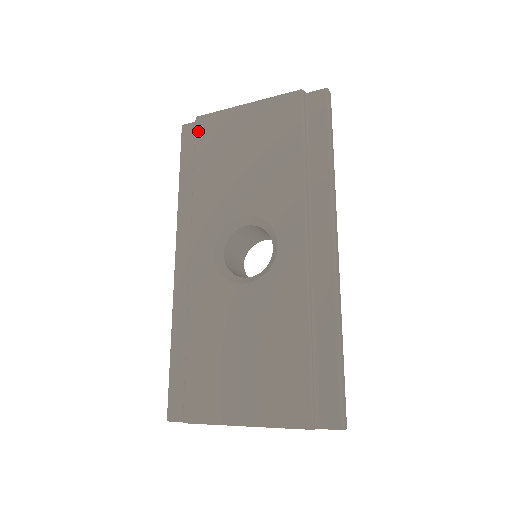
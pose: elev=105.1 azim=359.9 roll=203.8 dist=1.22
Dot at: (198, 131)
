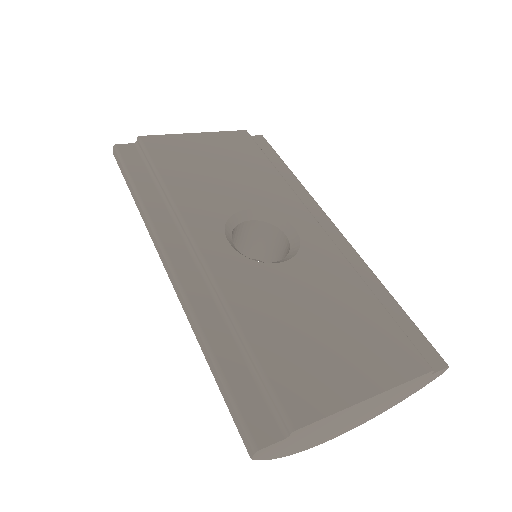
Dot at: (148, 146)
